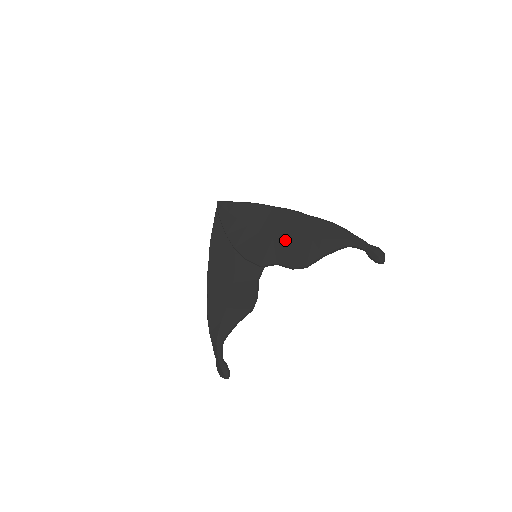
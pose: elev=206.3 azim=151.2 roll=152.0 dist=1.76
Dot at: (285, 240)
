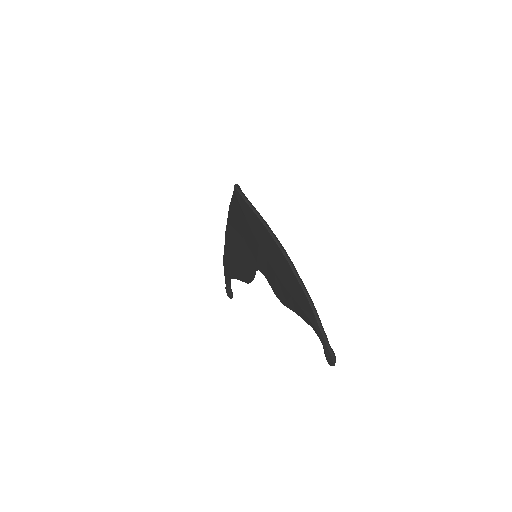
Dot at: (274, 272)
